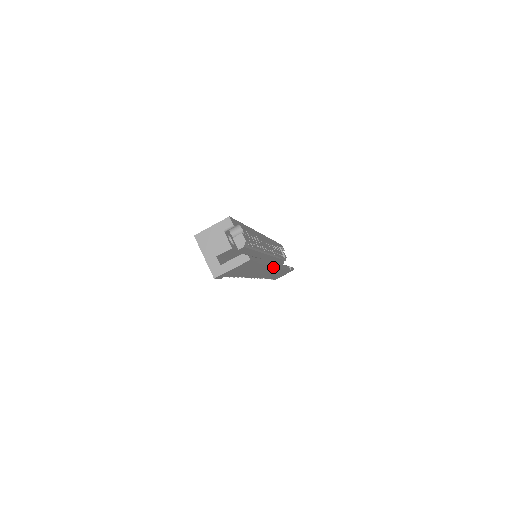
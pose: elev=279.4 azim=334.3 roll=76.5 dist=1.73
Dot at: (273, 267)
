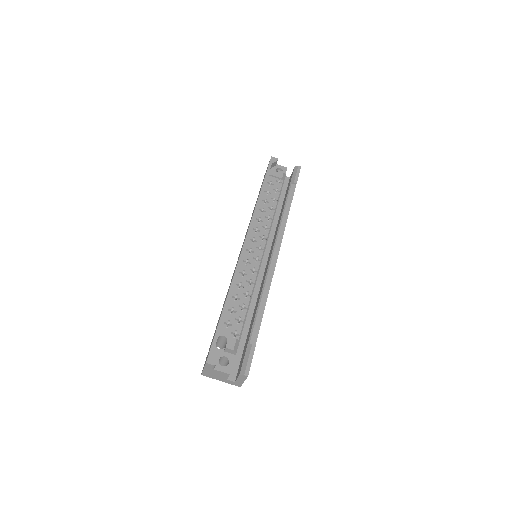
Dot at: (275, 265)
